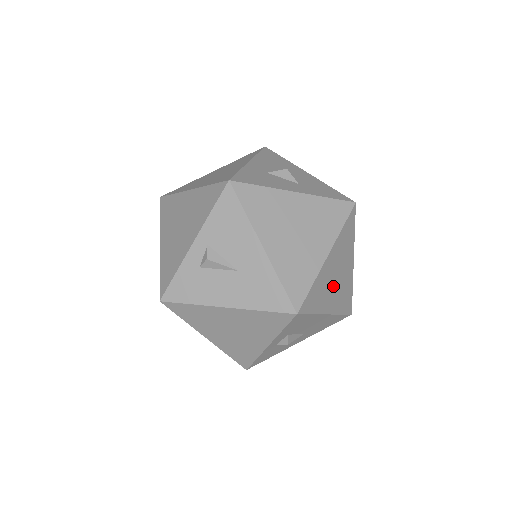
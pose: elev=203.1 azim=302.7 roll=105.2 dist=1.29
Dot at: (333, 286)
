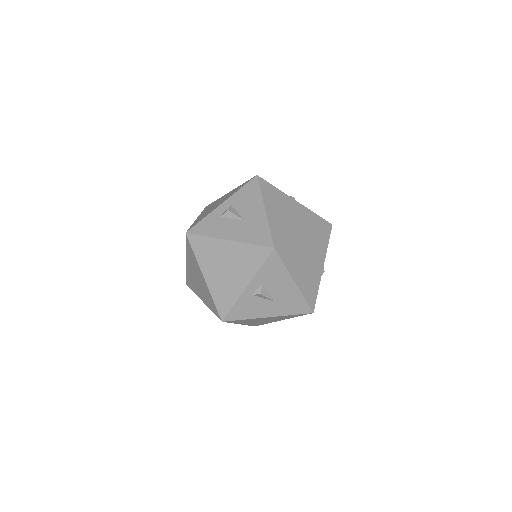
Dot at: (304, 265)
